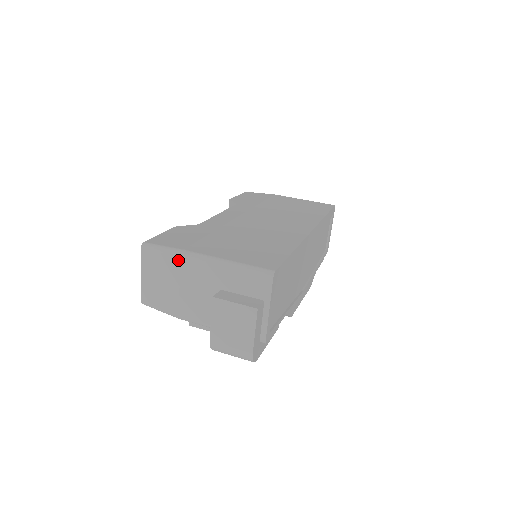
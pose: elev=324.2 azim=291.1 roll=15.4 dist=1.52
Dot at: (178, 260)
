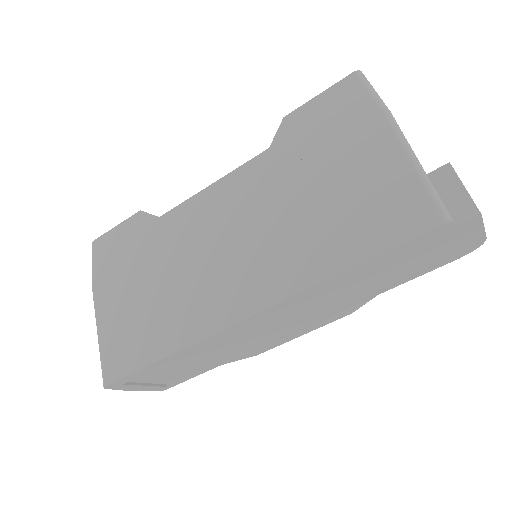
Dot at: occluded
